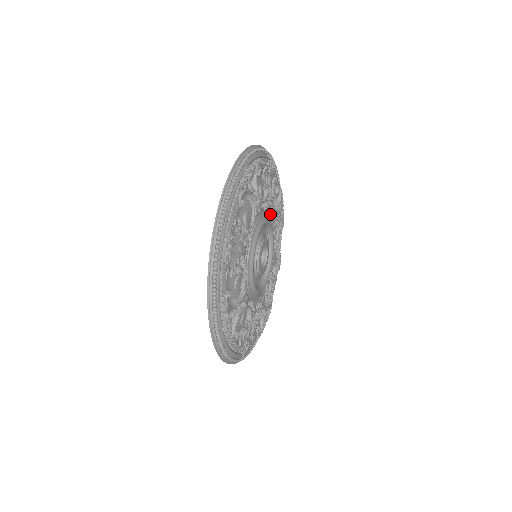
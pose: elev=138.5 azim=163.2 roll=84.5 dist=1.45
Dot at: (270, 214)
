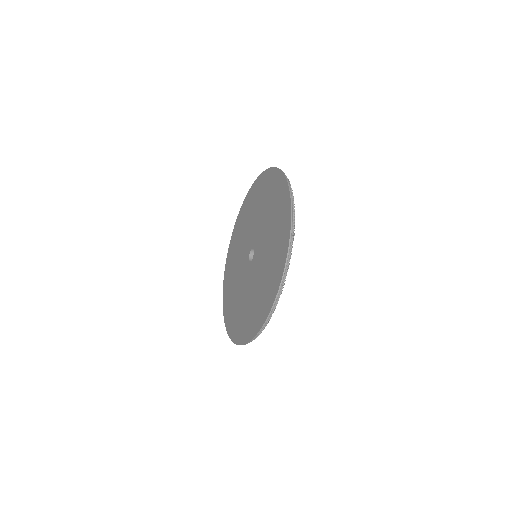
Dot at: occluded
